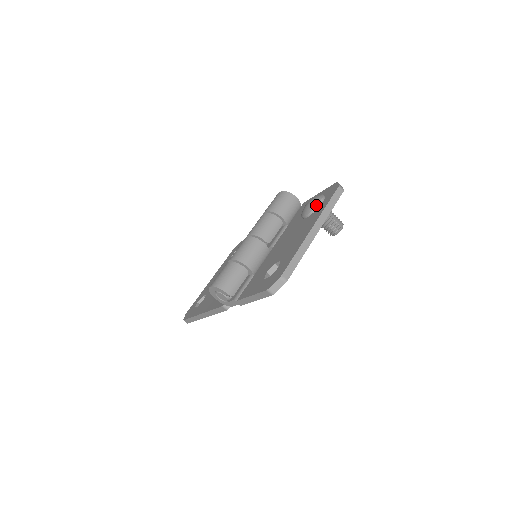
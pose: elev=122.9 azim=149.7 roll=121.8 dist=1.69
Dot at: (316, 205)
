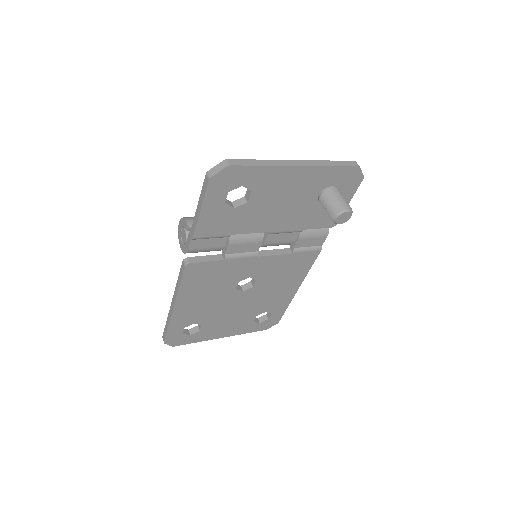
Dot at: occluded
